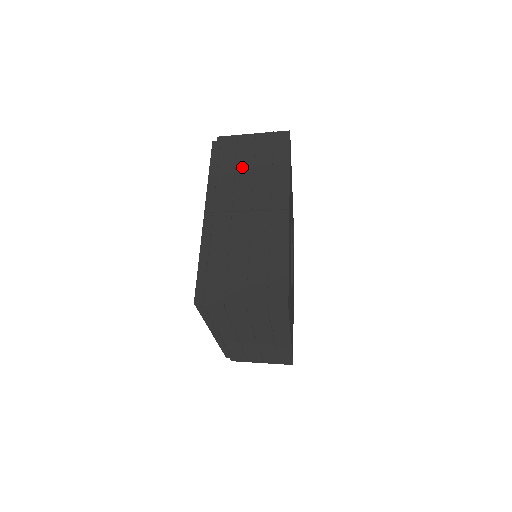
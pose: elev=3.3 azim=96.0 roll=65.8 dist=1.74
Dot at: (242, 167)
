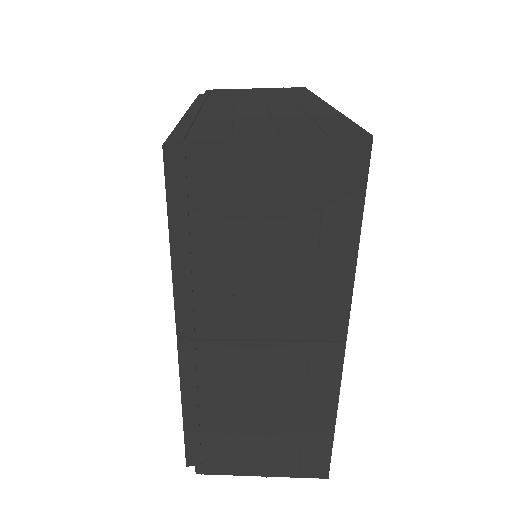
Dot at: (248, 241)
